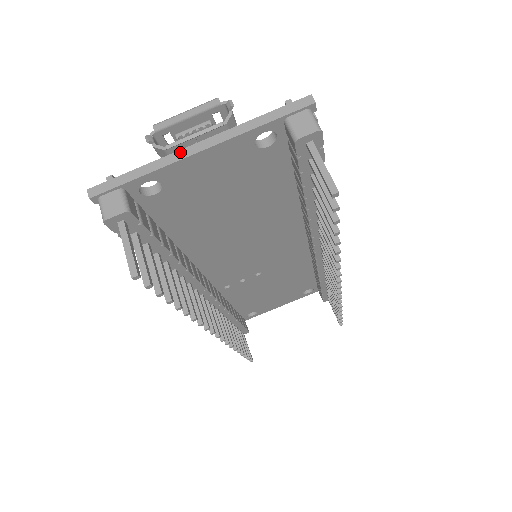
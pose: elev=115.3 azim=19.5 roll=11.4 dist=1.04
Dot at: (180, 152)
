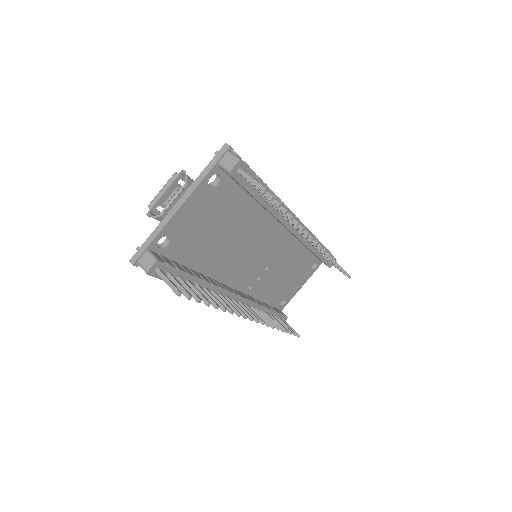
Dot at: (170, 213)
